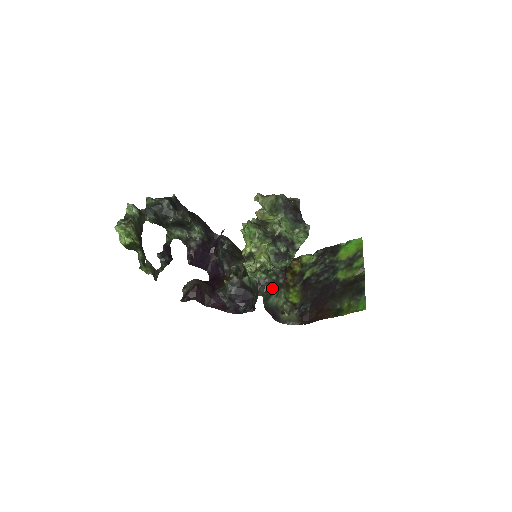
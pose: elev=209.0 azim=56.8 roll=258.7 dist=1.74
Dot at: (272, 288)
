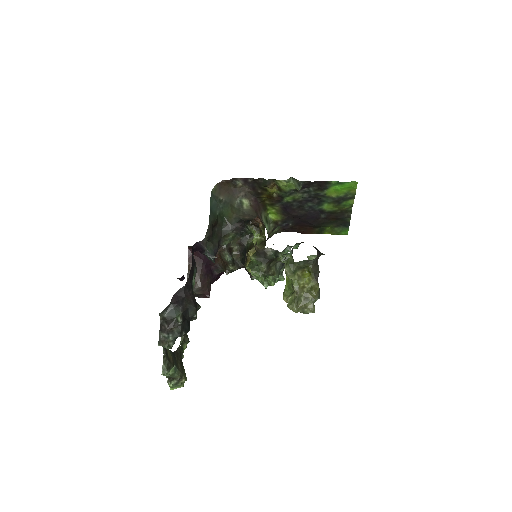
Dot at: occluded
